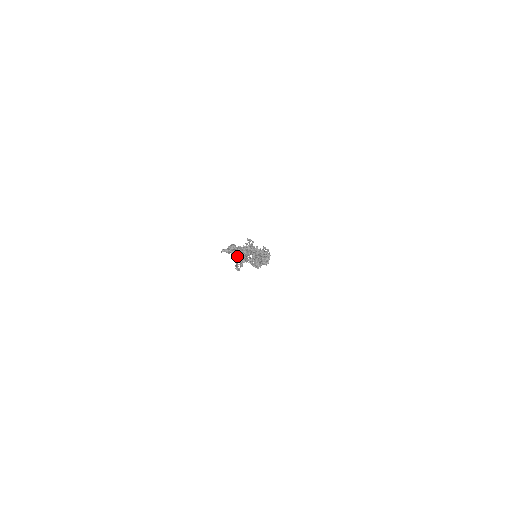
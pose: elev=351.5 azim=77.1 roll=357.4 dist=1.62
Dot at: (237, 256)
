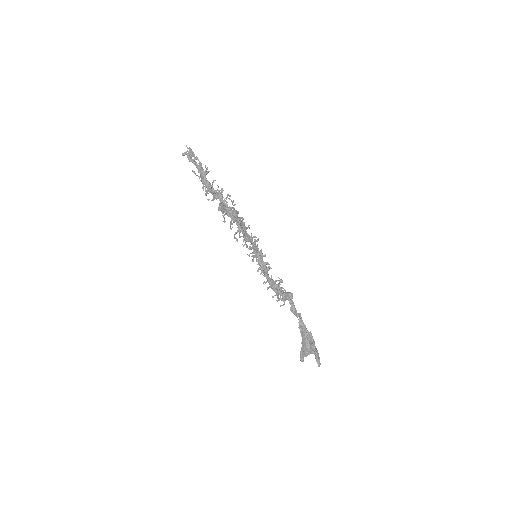
Dot at: (212, 200)
